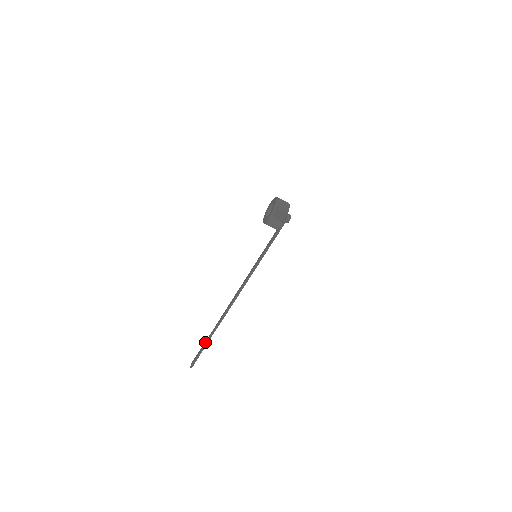
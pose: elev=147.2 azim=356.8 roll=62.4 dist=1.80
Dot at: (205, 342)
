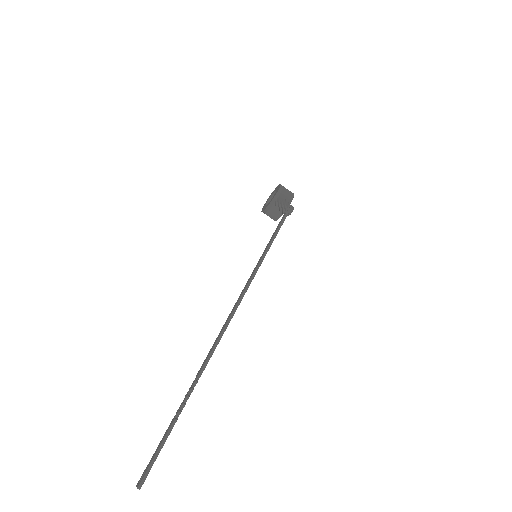
Dot at: (172, 419)
